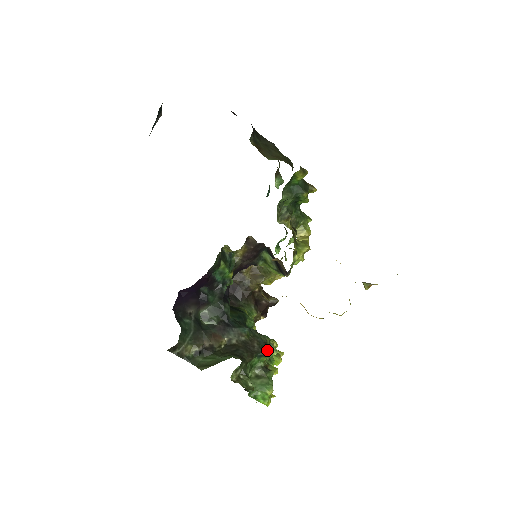
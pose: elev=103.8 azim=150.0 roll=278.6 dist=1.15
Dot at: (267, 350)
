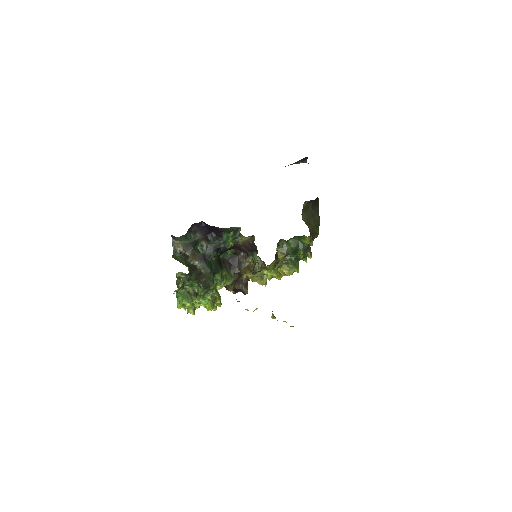
Dot at: (205, 288)
